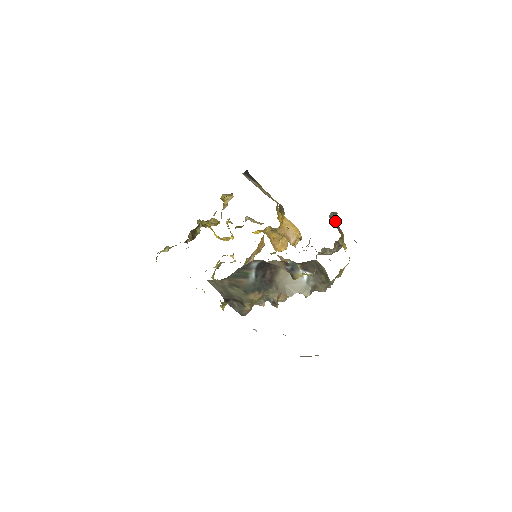
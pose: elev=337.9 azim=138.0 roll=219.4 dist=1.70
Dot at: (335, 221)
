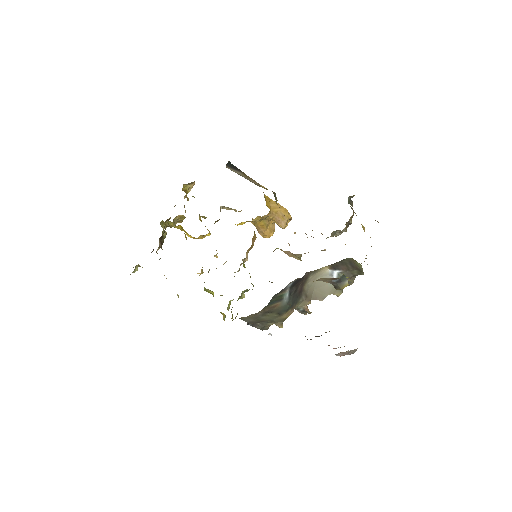
Dot at: (351, 203)
